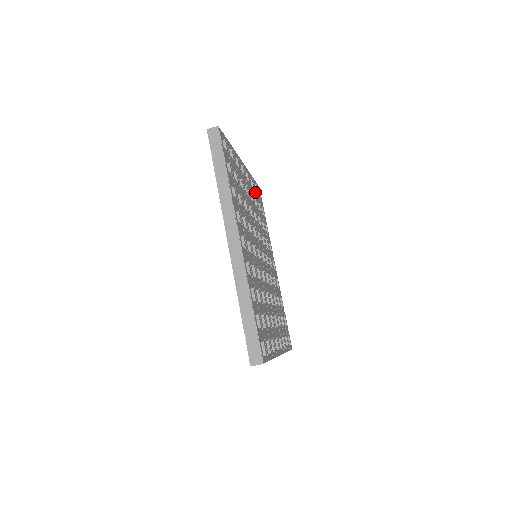
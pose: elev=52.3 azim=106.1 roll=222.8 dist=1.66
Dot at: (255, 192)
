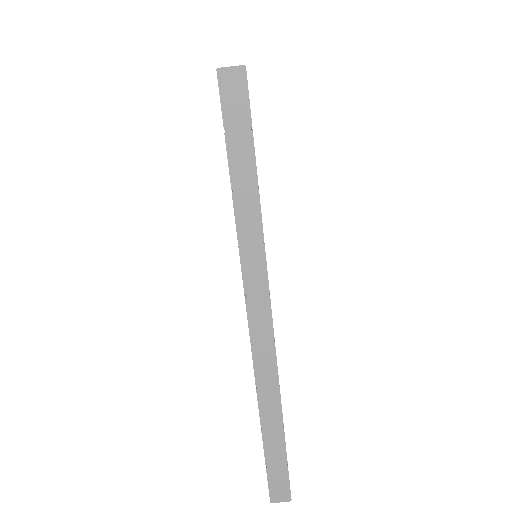
Dot at: occluded
